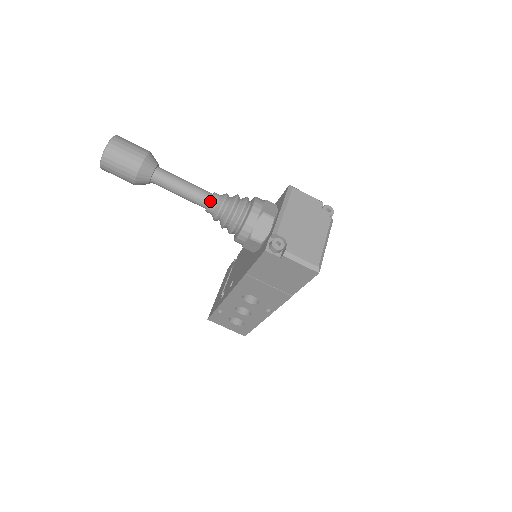
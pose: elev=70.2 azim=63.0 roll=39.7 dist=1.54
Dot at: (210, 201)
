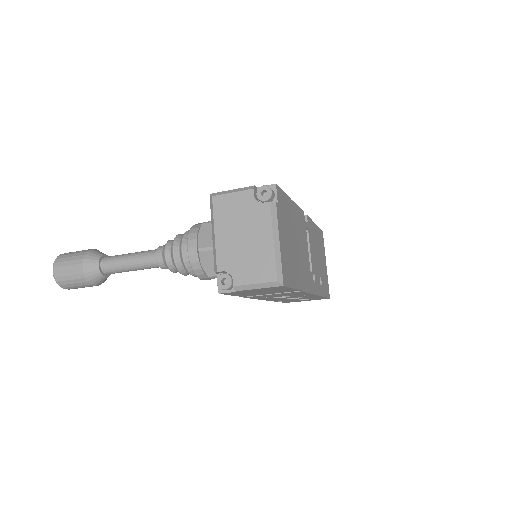
Dot at: (157, 263)
